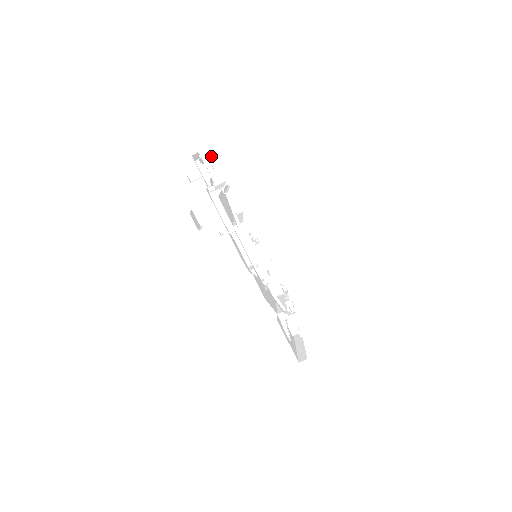
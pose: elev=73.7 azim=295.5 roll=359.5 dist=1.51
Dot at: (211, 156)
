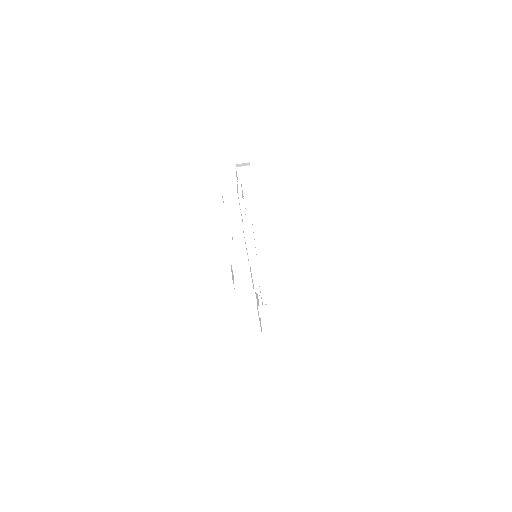
Dot at: (248, 174)
